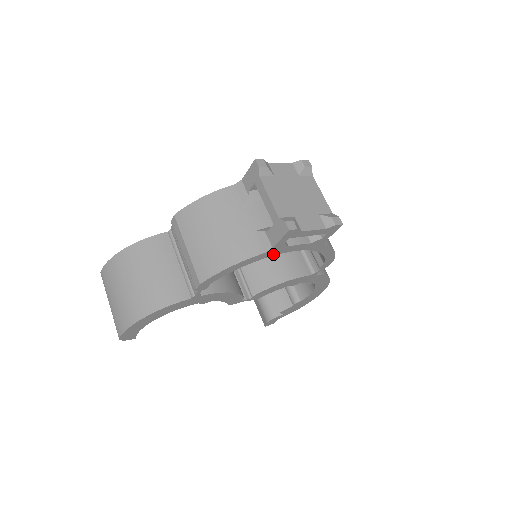
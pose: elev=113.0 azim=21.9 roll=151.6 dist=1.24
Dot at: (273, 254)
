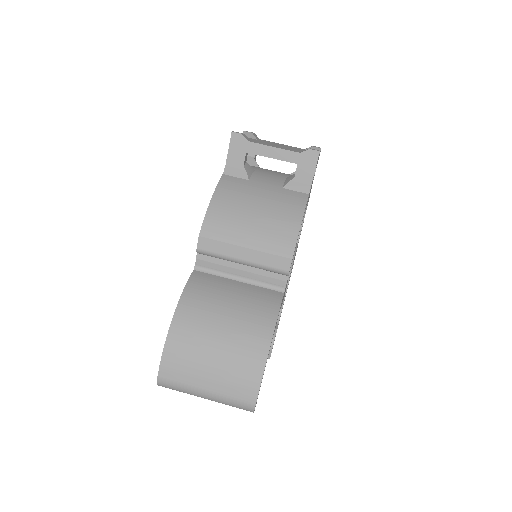
Dot at: occluded
